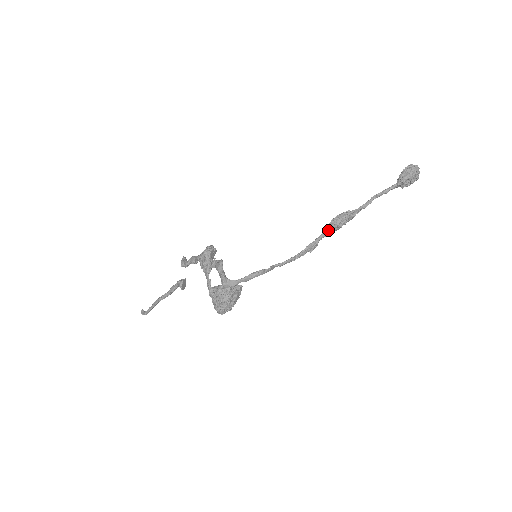
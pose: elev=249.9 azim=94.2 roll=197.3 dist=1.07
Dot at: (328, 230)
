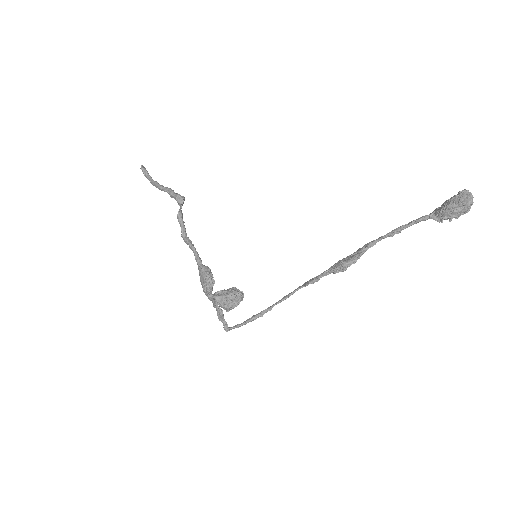
Dot at: occluded
